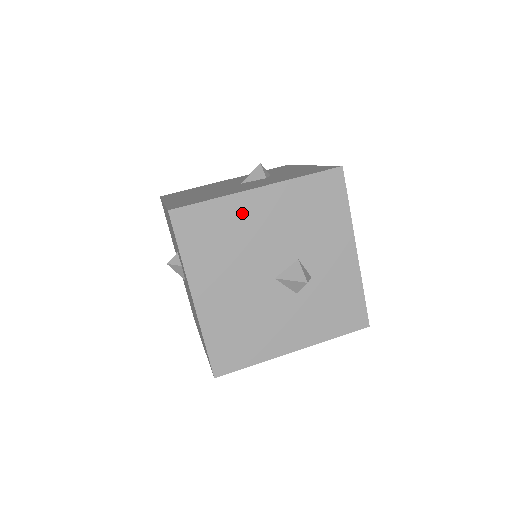
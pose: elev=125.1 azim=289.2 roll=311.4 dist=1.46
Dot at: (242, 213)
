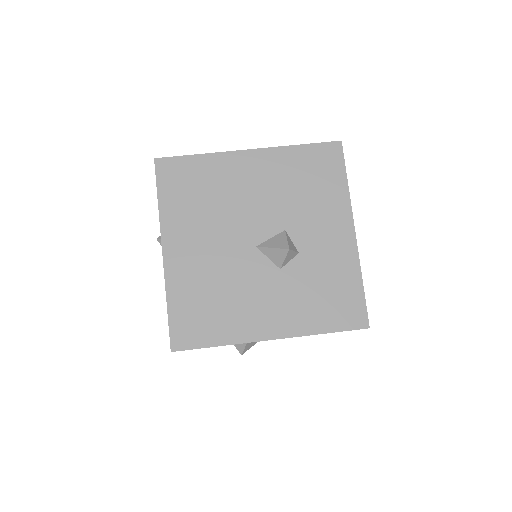
Dot at: (228, 172)
